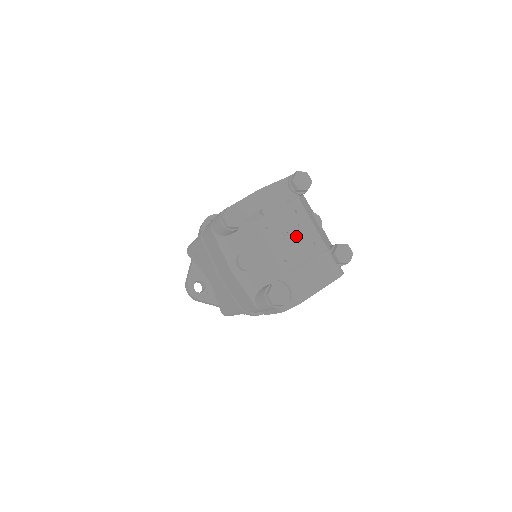
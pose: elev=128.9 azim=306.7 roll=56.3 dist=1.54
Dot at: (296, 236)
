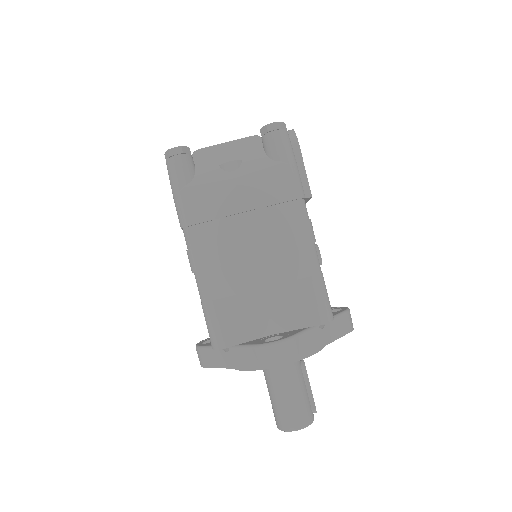
Dot at: occluded
